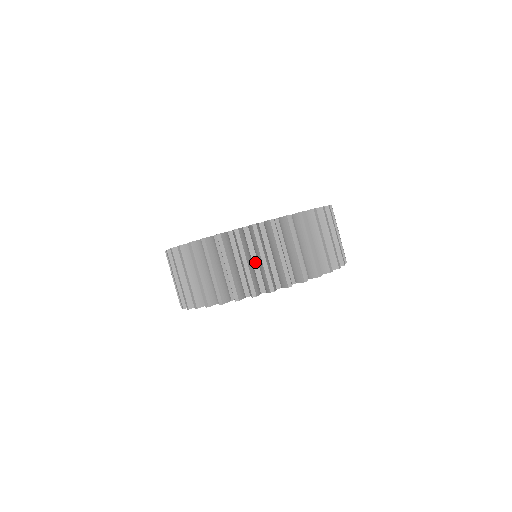
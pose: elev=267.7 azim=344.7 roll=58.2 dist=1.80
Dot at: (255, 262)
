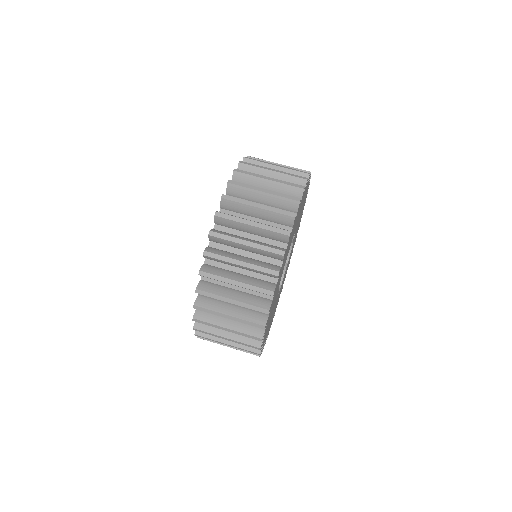
Dot at: occluded
